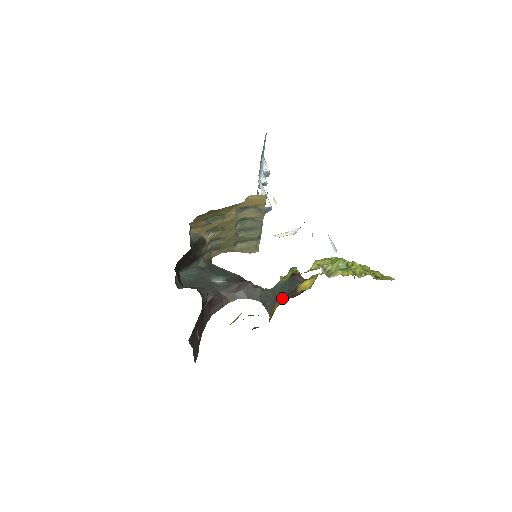
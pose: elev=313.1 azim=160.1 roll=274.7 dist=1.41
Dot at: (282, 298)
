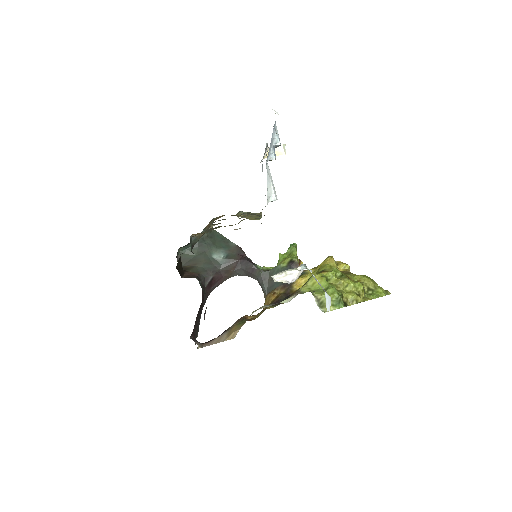
Dot at: (278, 287)
